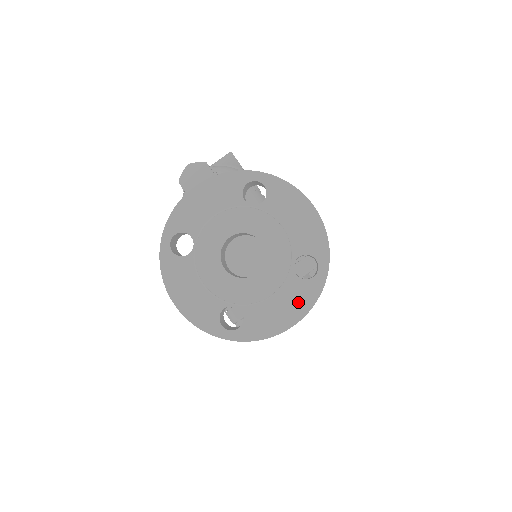
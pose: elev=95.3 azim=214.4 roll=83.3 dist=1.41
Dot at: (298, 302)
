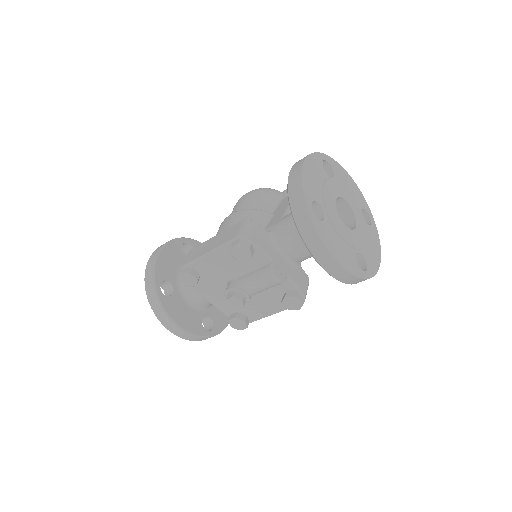
Dot at: (348, 261)
